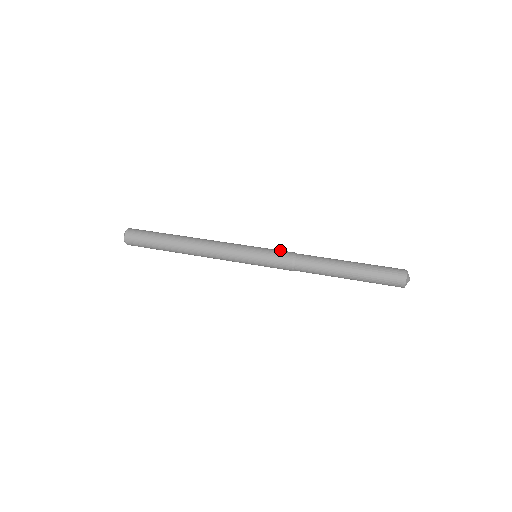
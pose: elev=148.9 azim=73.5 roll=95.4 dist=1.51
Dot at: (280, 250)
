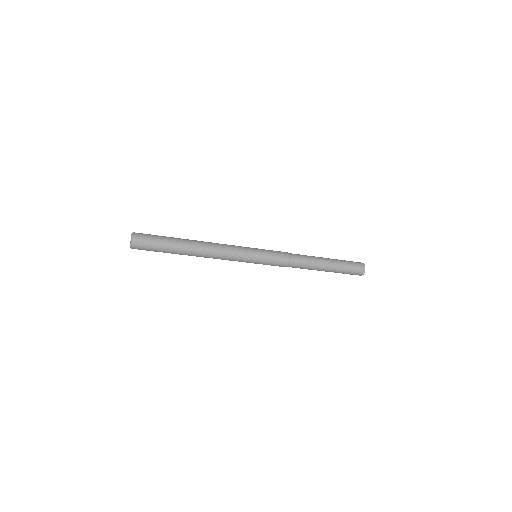
Dot at: occluded
